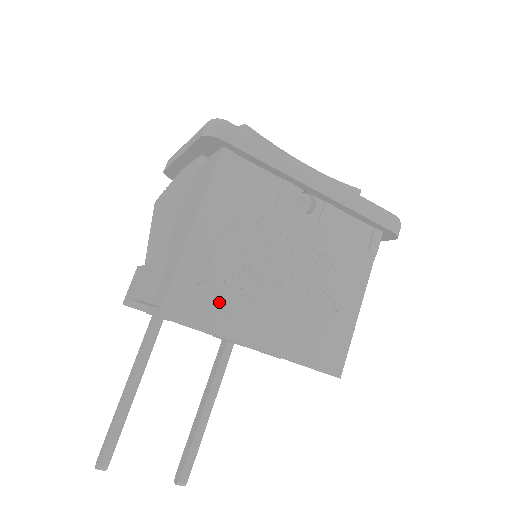
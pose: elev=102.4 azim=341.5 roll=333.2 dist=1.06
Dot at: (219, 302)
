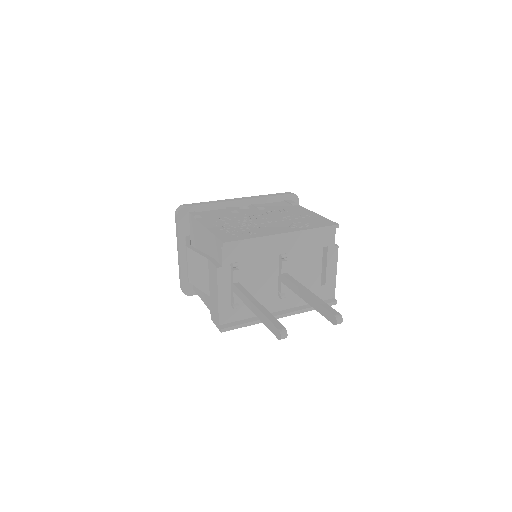
Dot at: (245, 232)
